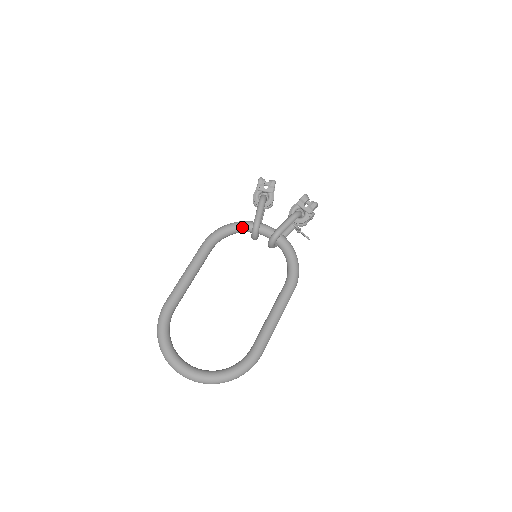
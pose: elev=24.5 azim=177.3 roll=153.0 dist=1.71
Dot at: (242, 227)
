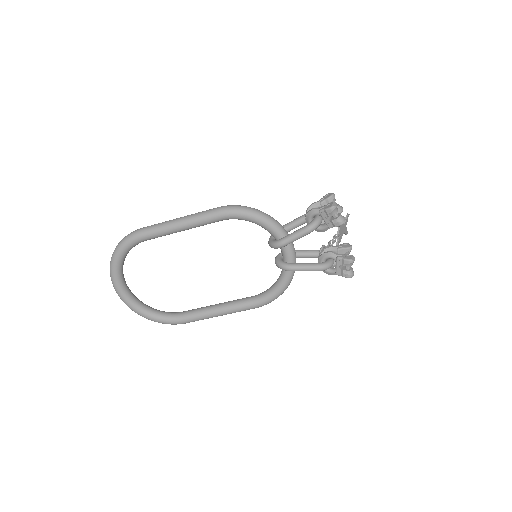
Dot at: (267, 229)
